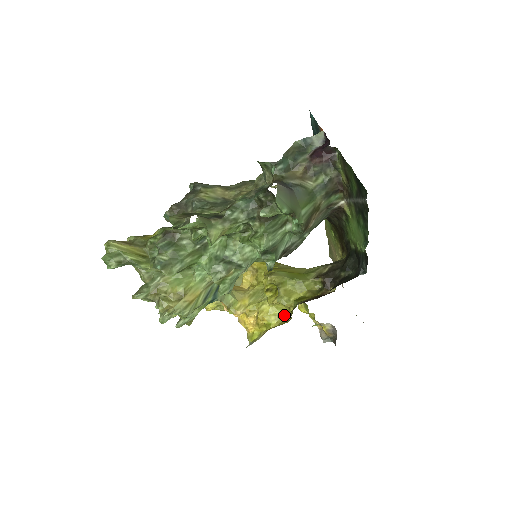
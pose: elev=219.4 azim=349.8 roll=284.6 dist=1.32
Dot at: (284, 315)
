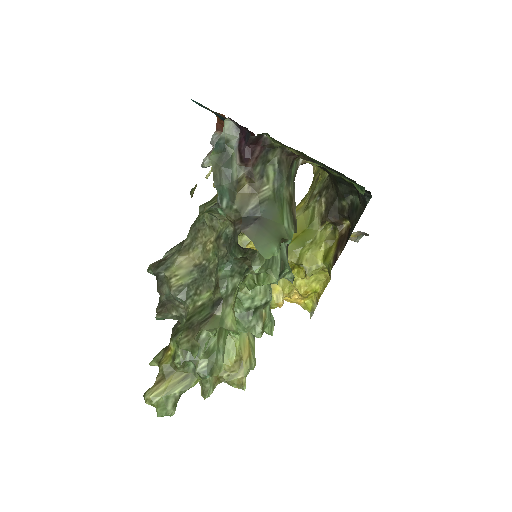
Dot at: (321, 275)
